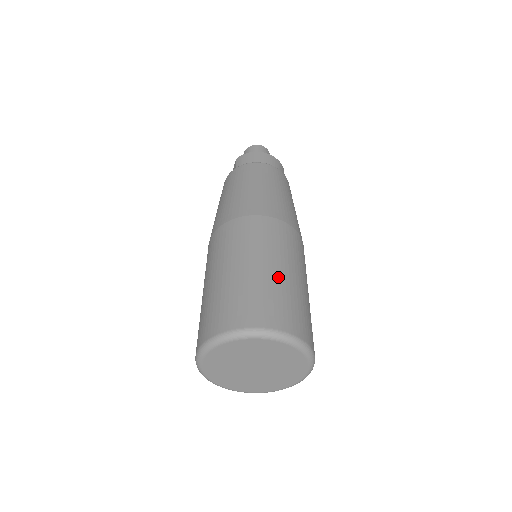
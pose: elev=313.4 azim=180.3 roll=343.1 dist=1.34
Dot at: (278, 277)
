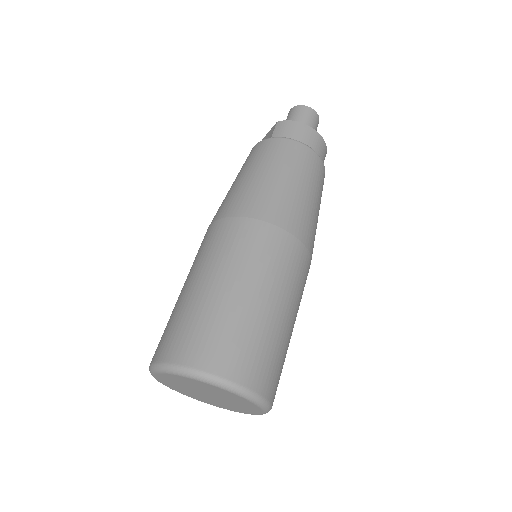
Dot at: (264, 315)
